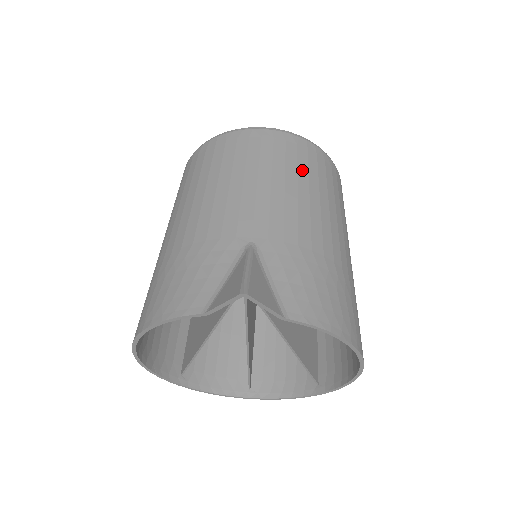
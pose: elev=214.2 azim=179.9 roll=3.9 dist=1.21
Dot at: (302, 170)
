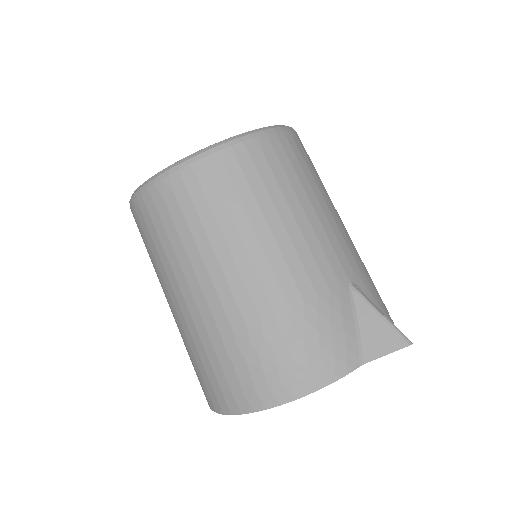
Dot at: (317, 176)
